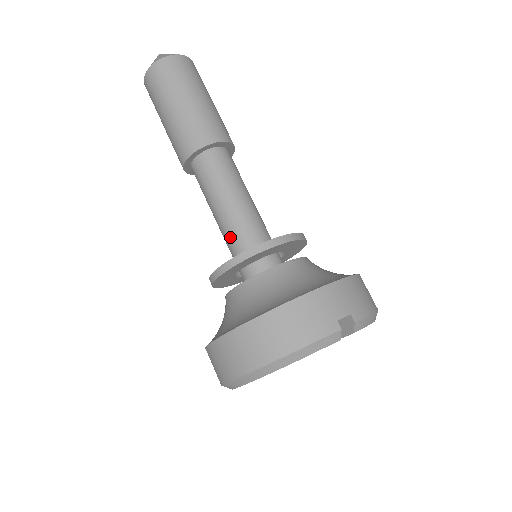
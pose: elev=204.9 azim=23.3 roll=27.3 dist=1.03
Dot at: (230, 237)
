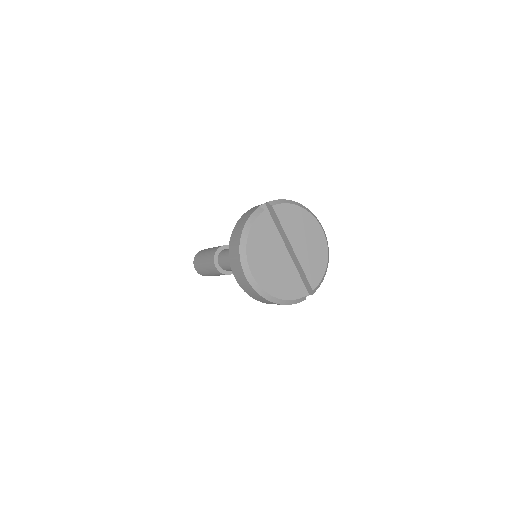
Dot at: occluded
